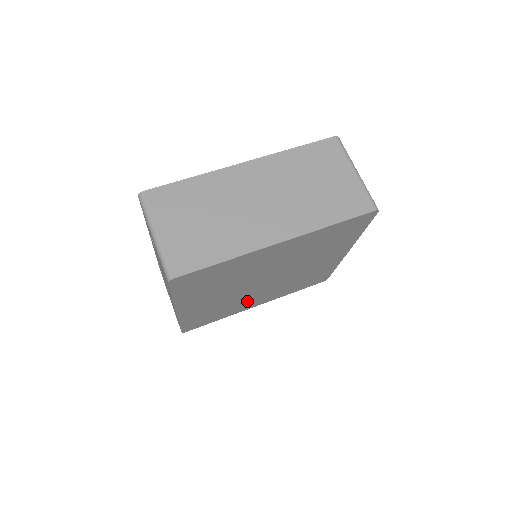
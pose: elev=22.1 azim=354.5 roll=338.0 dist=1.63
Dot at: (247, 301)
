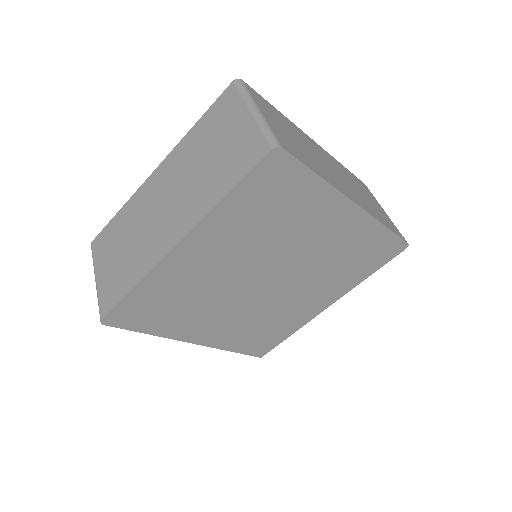
Dot at: (293, 307)
